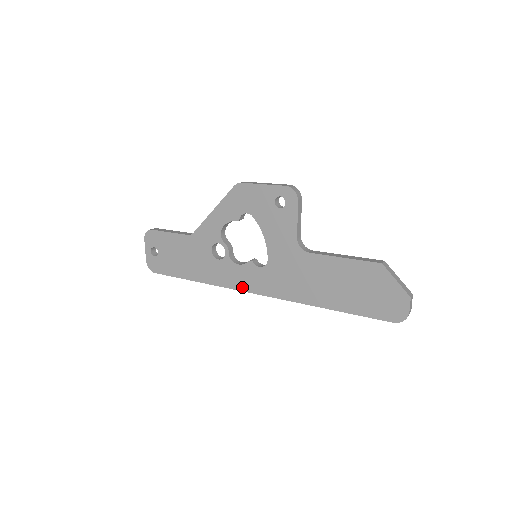
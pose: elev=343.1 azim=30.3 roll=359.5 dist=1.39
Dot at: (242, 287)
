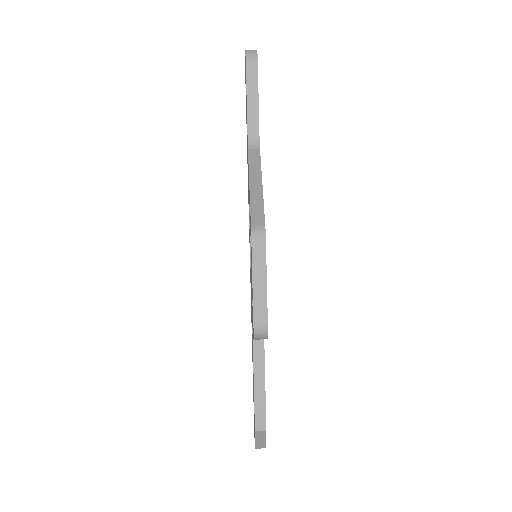
Dot at: occluded
